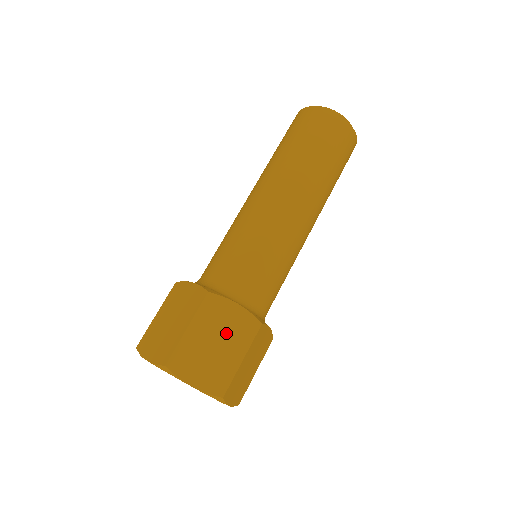
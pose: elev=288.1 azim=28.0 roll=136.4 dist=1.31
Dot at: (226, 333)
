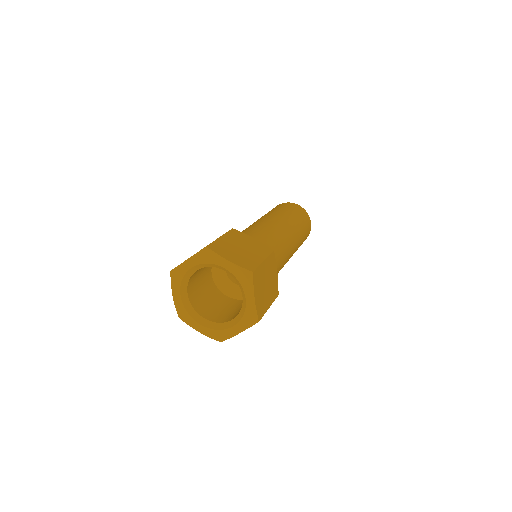
Dot at: occluded
